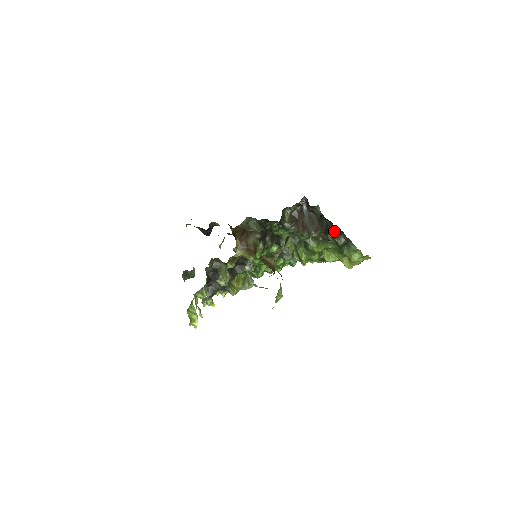
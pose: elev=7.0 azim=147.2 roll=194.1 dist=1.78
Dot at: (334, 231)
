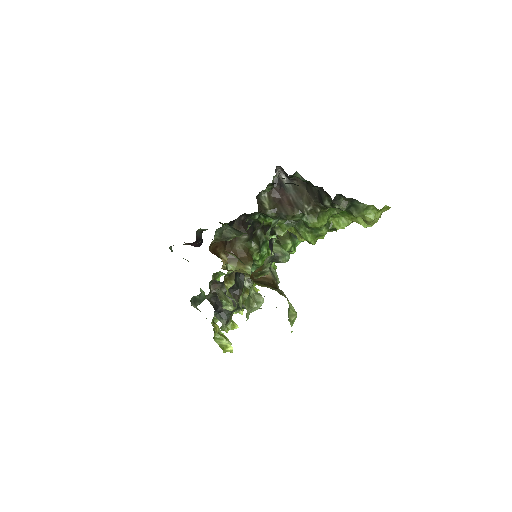
Dot at: (329, 197)
